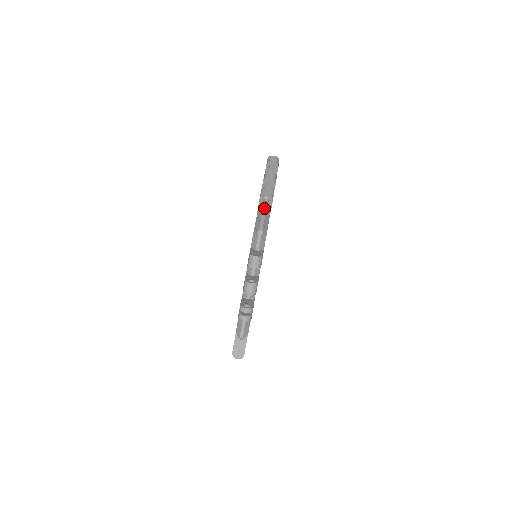
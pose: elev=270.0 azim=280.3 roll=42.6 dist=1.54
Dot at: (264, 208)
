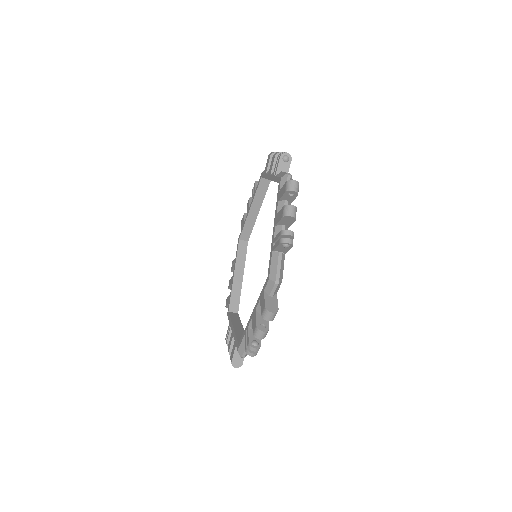
Dot at: (281, 249)
